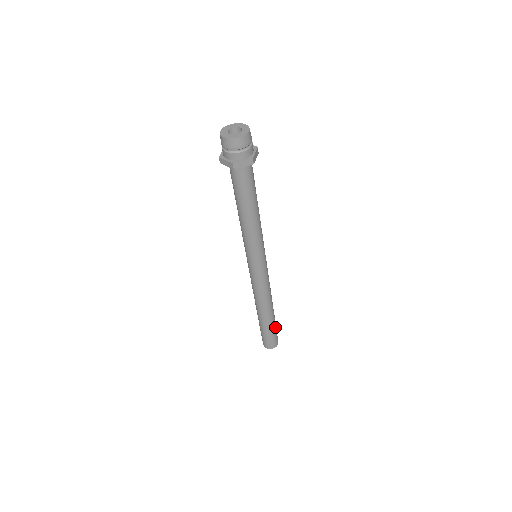
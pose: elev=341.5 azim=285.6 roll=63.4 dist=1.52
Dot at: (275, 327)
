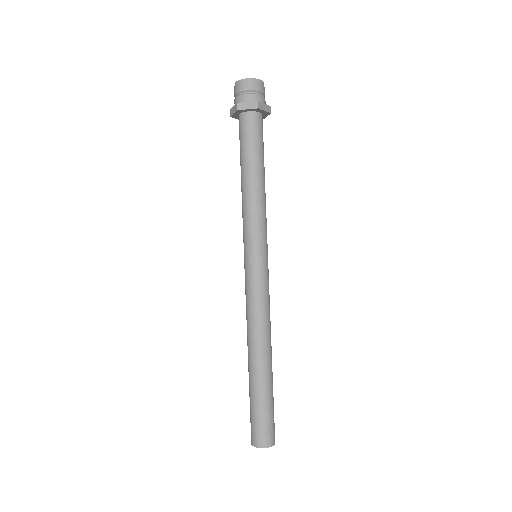
Dot at: occluded
